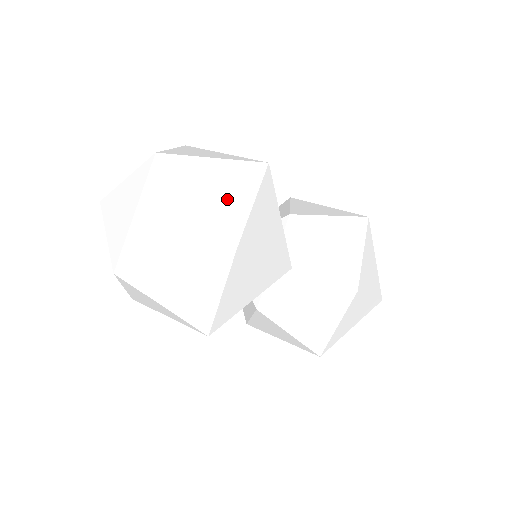
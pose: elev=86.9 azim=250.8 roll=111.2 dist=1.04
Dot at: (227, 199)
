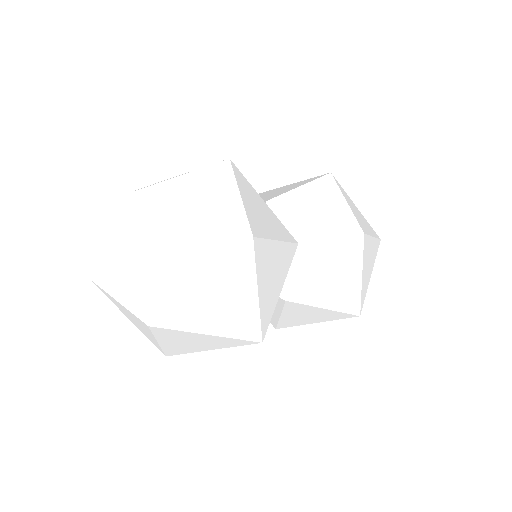
Dot at: (216, 202)
